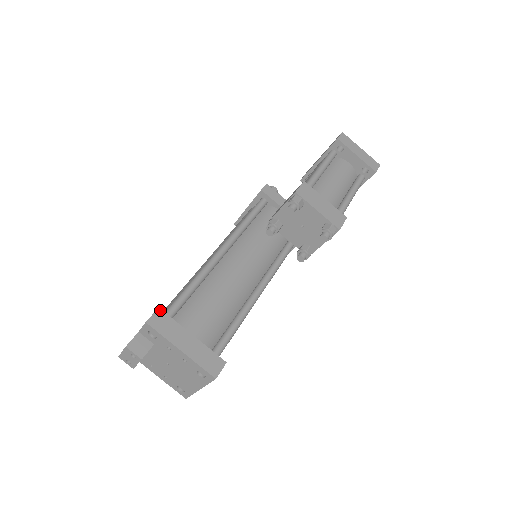
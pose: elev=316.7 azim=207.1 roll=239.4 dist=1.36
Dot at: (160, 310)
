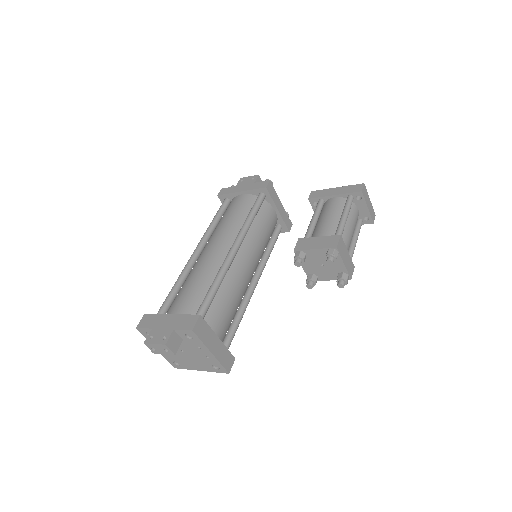
Dot at: (201, 317)
